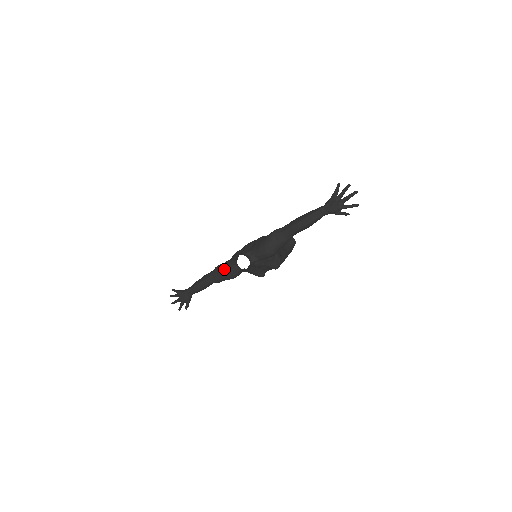
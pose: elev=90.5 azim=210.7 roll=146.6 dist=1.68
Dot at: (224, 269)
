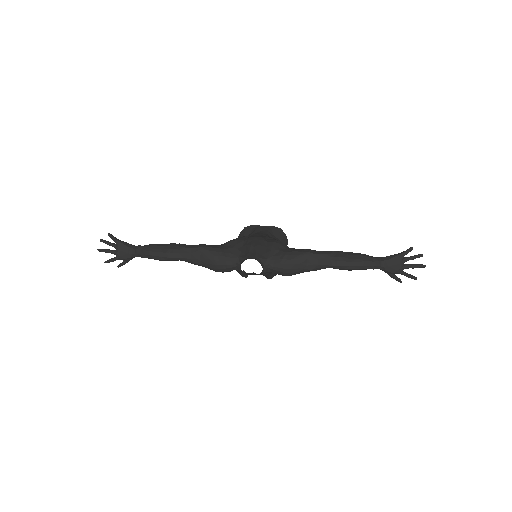
Dot at: (216, 258)
